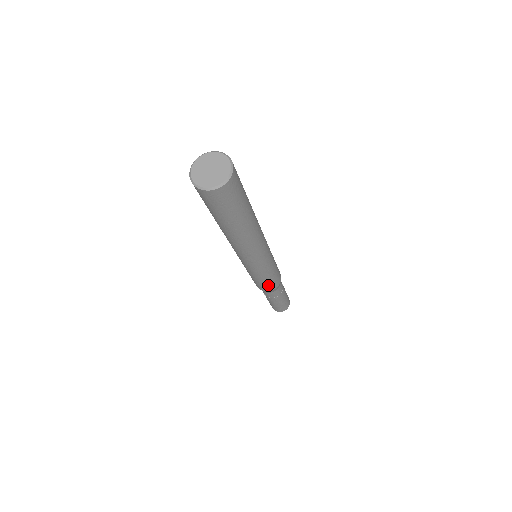
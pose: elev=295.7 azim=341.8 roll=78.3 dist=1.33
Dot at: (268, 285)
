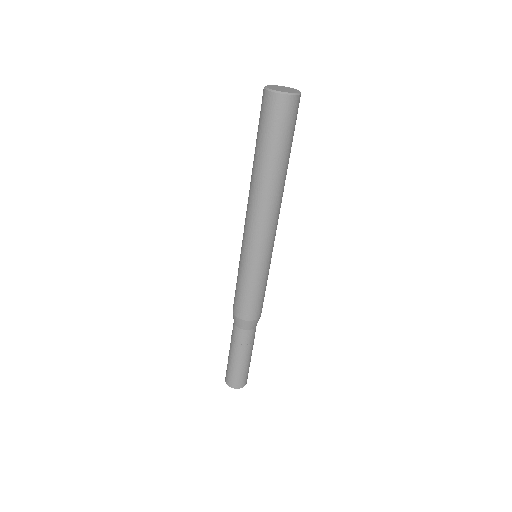
Dot at: (249, 305)
